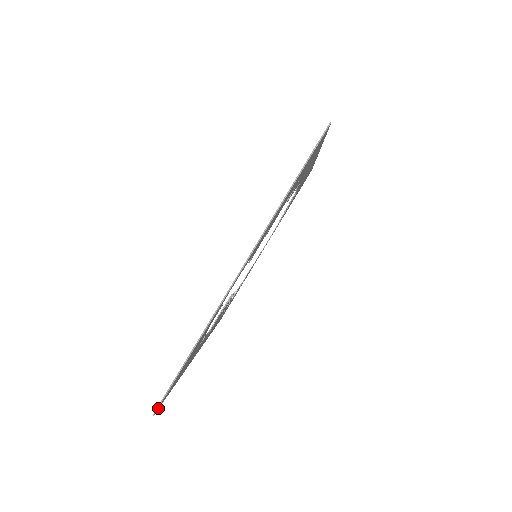
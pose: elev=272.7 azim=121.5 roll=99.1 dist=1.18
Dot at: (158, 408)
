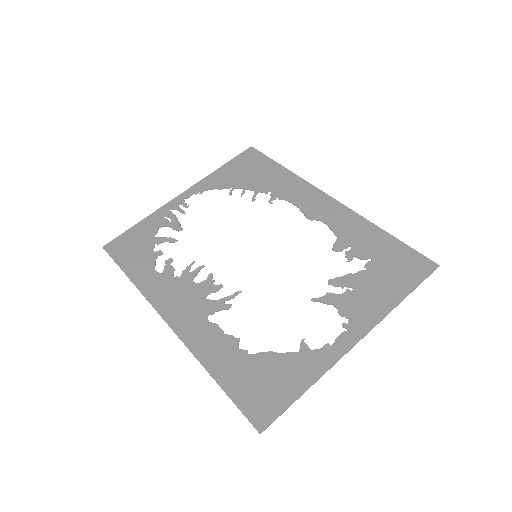
Dot at: (256, 425)
